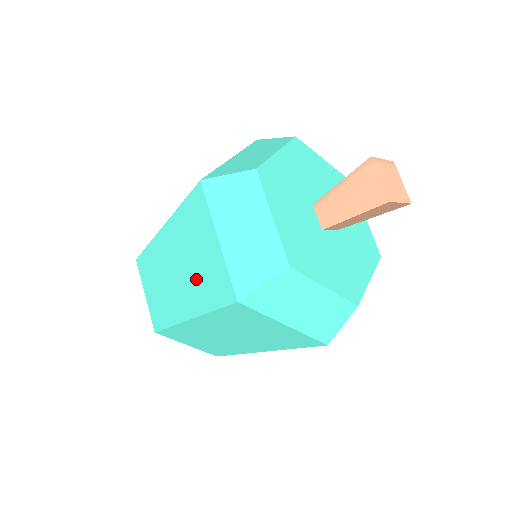
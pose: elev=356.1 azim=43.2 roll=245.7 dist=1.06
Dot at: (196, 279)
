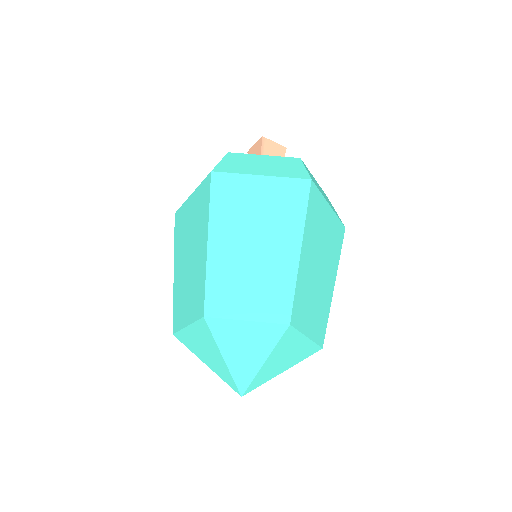
Dot at: (196, 225)
